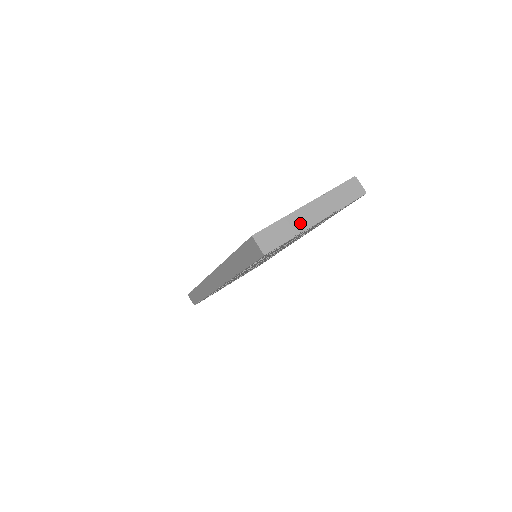
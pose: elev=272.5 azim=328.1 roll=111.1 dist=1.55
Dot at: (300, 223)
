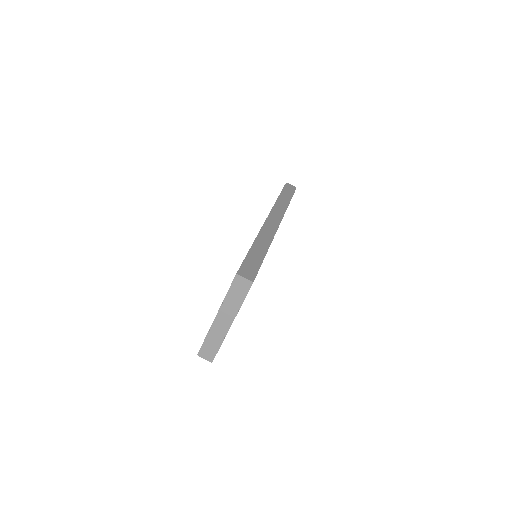
Dot at: (220, 332)
